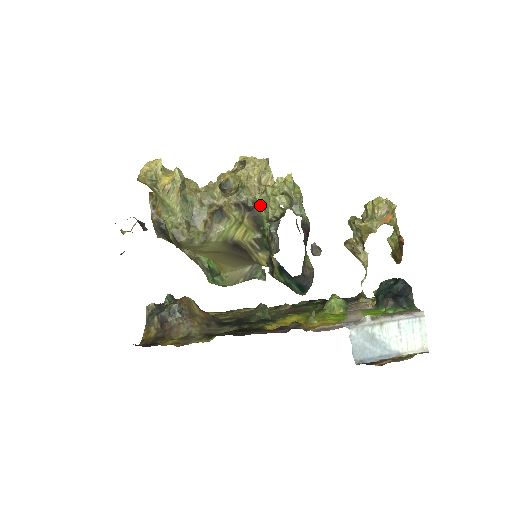
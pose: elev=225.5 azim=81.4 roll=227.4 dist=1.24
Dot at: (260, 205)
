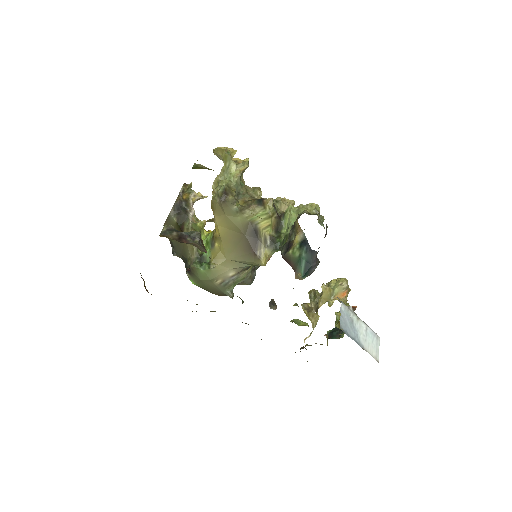
Dot at: (293, 210)
